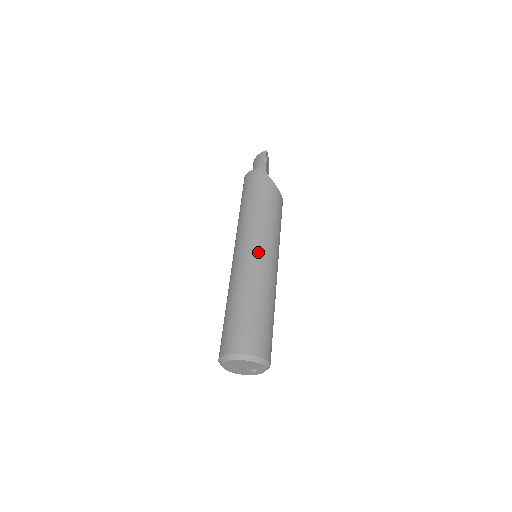
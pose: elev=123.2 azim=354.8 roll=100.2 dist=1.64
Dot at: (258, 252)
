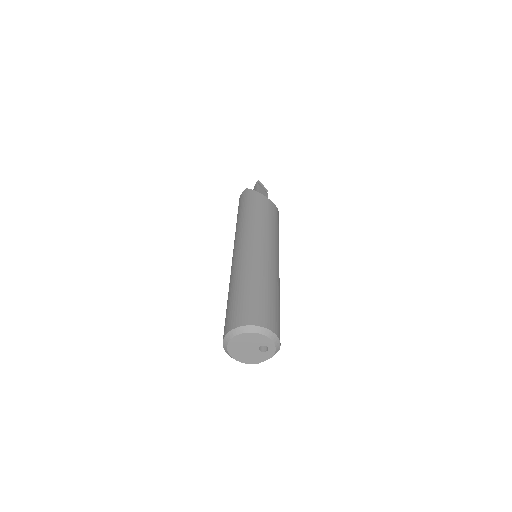
Dot at: (247, 245)
